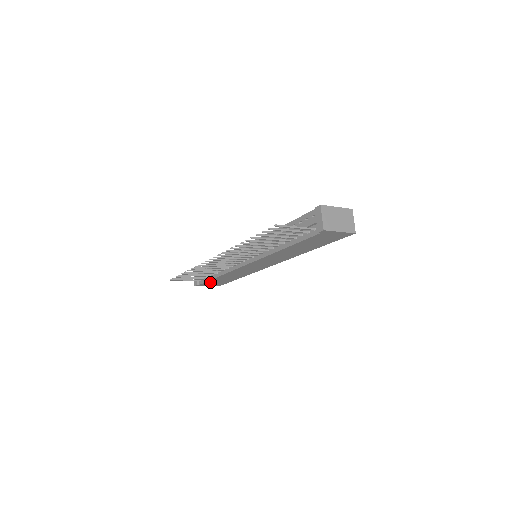
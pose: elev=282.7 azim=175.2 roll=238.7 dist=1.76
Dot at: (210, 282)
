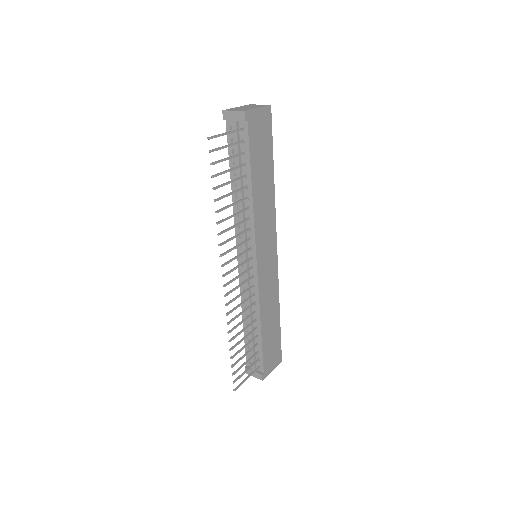
Dot at: (266, 354)
